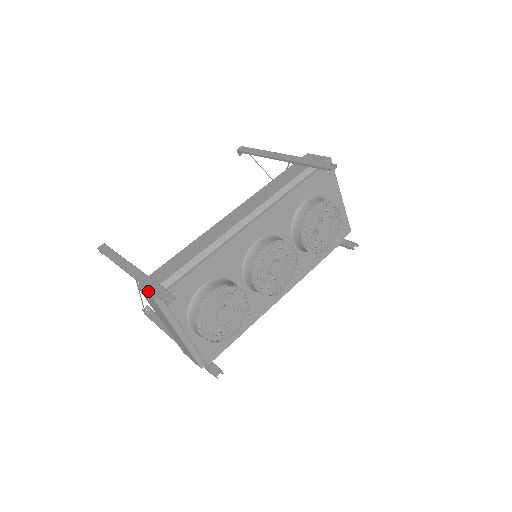
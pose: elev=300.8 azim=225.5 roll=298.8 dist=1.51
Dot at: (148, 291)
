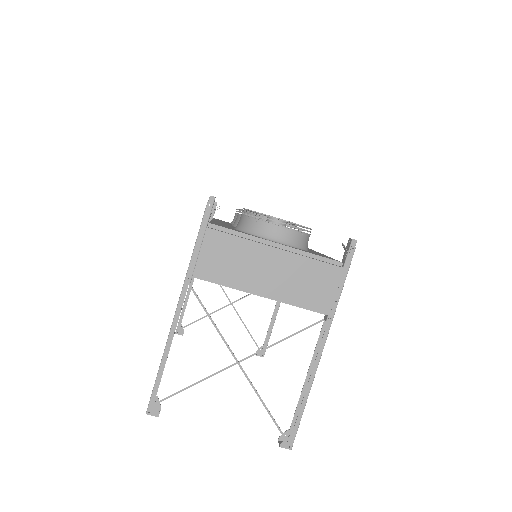
Dot at: (200, 248)
